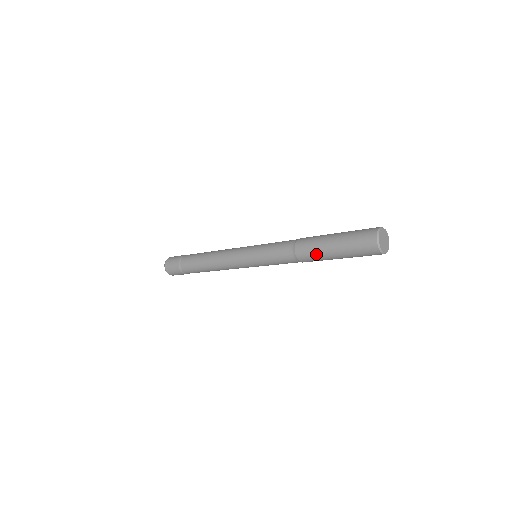
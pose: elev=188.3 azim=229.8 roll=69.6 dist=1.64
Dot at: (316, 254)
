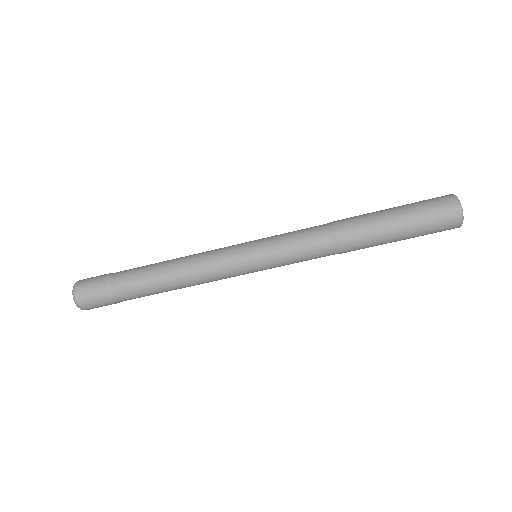
Dot at: (365, 218)
